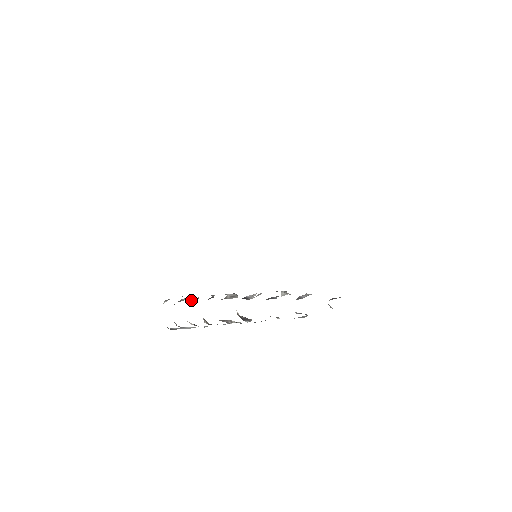
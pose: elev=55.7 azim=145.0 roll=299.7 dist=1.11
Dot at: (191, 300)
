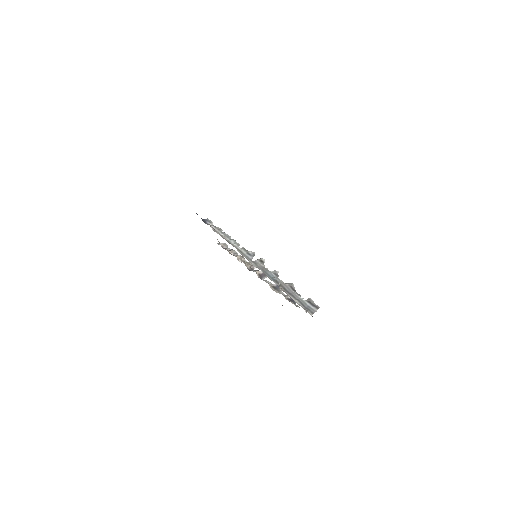
Dot at: occluded
